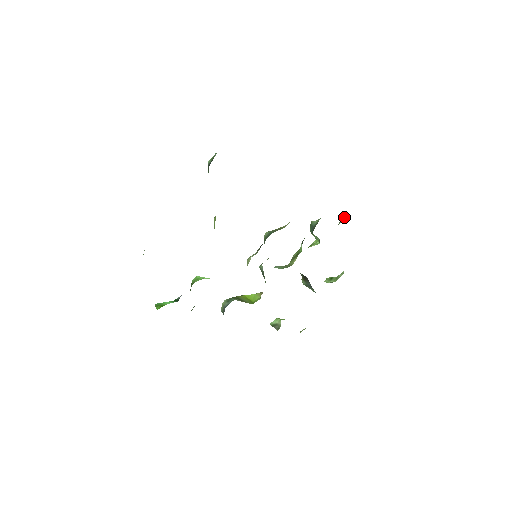
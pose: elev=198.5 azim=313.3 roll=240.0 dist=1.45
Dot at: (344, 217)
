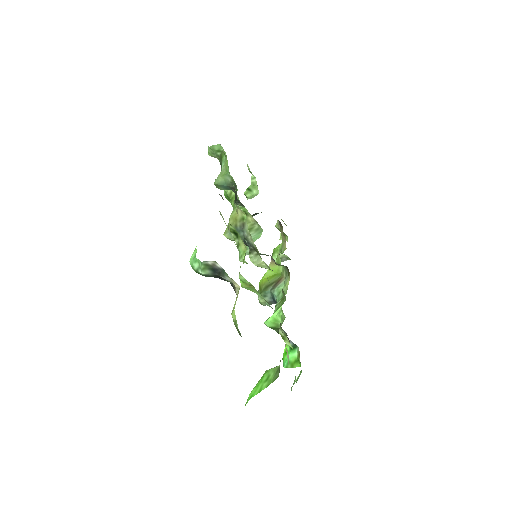
Dot at: (219, 149)
